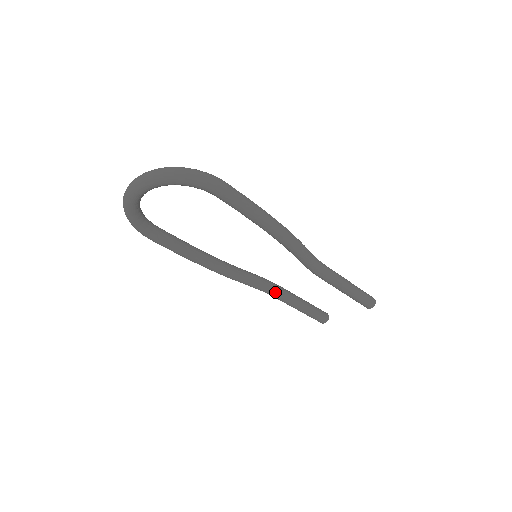
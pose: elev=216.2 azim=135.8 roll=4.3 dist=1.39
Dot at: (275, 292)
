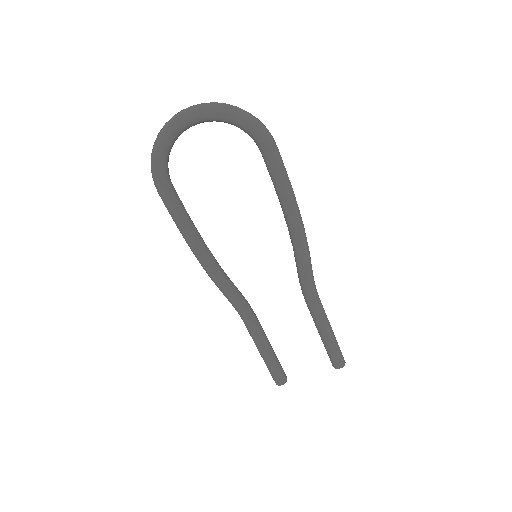
Dot at: (252, 317)
